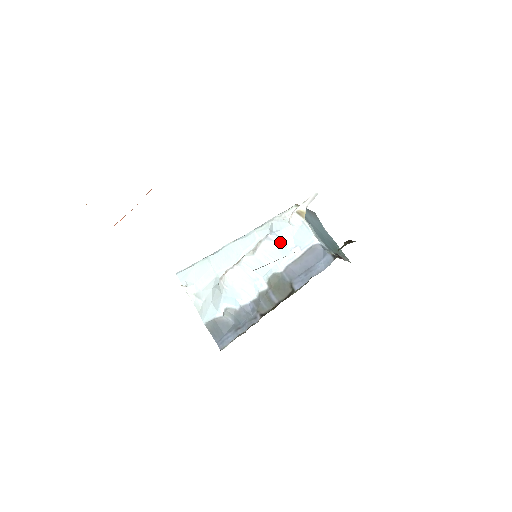
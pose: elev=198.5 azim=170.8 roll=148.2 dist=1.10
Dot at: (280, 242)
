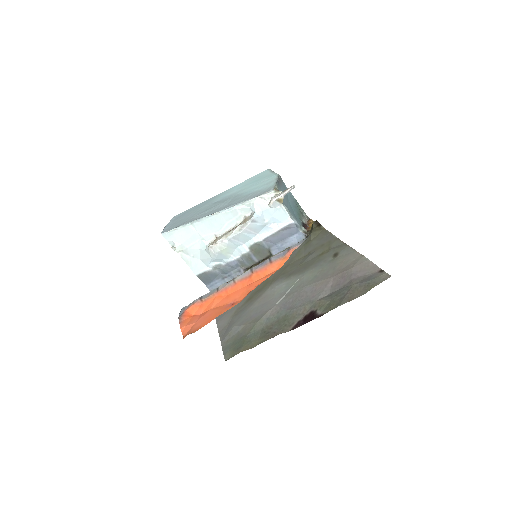
Dot at: (262, 221)
